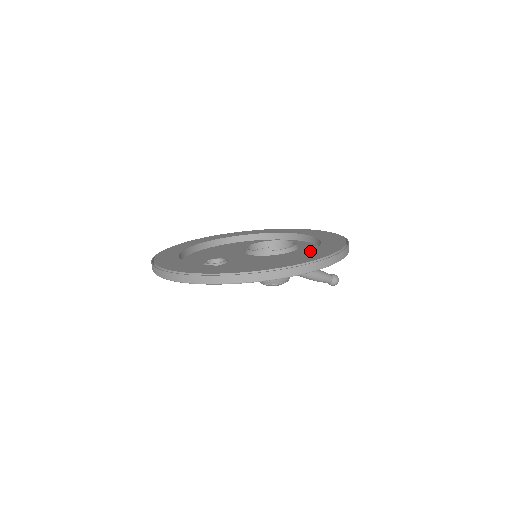
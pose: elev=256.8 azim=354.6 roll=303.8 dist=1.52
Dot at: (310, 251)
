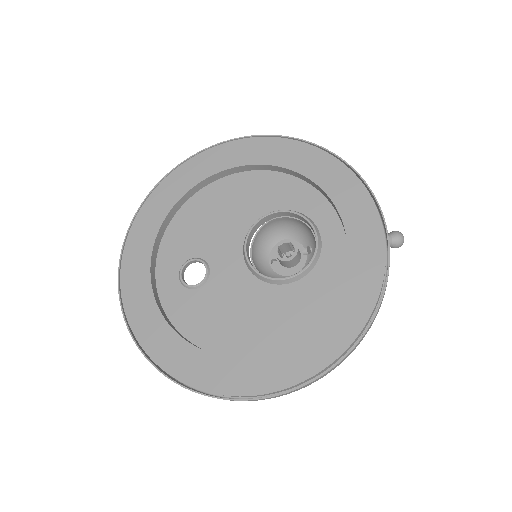
Dot at: (297, 339)
